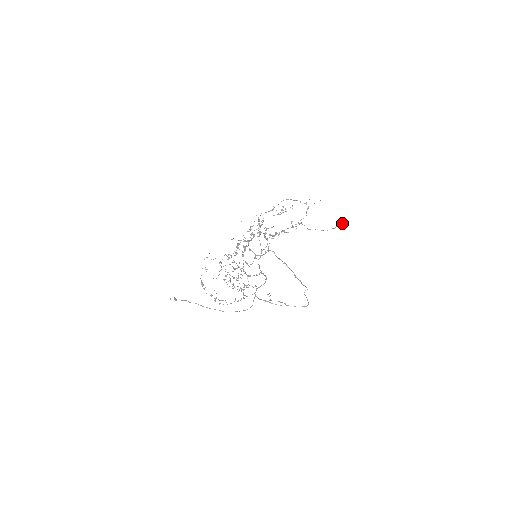
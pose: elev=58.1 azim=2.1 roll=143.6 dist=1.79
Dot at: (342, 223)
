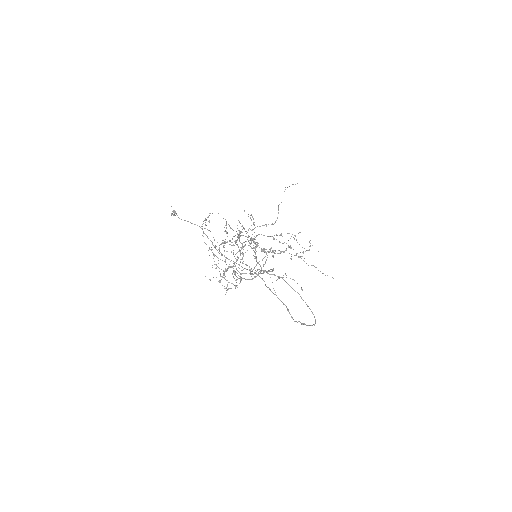
Dot at: occluded
